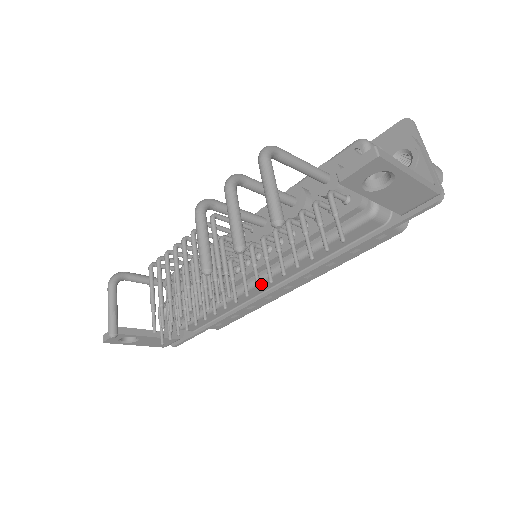
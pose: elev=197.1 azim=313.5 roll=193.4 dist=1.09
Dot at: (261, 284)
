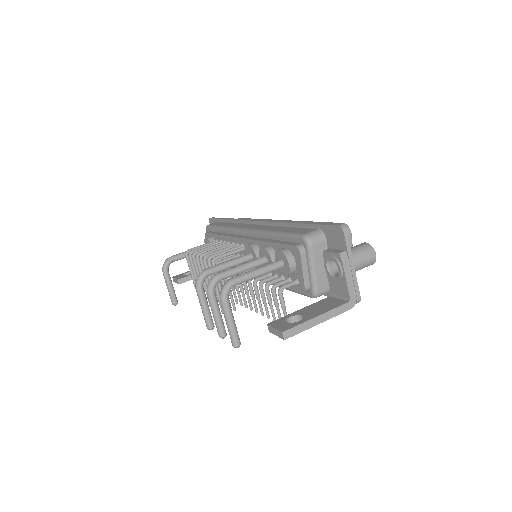
Dot at: occluded
